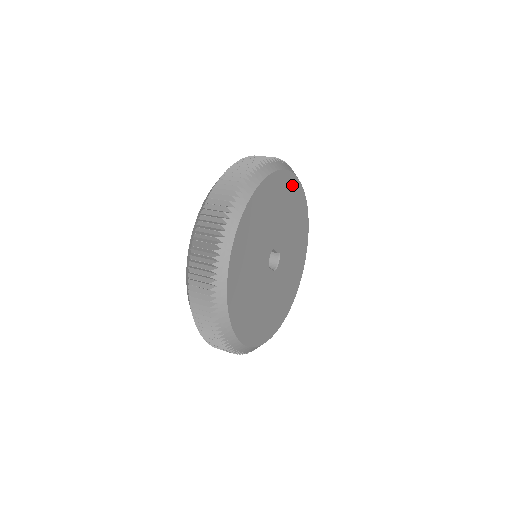
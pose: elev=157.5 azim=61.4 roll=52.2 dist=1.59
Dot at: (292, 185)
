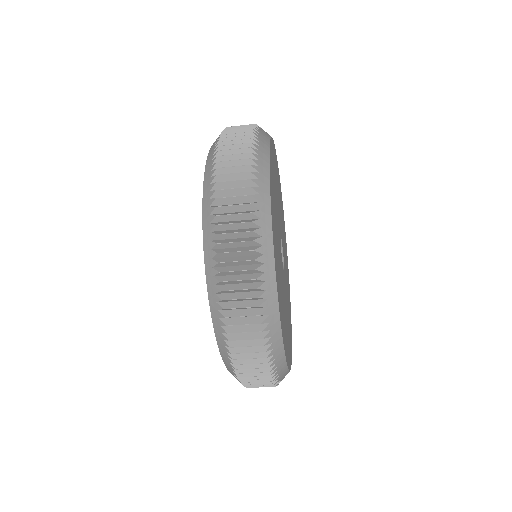
Dot at: (281, 198)
